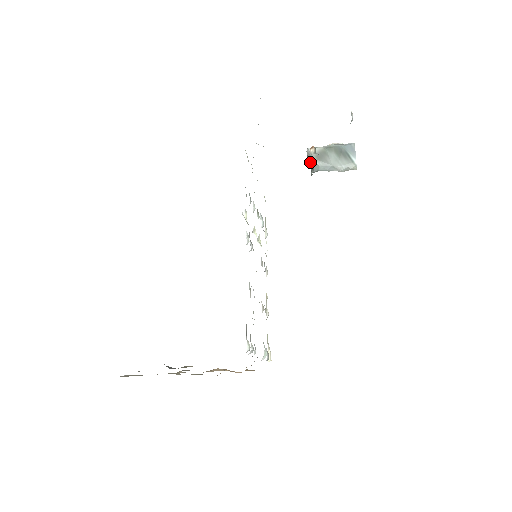
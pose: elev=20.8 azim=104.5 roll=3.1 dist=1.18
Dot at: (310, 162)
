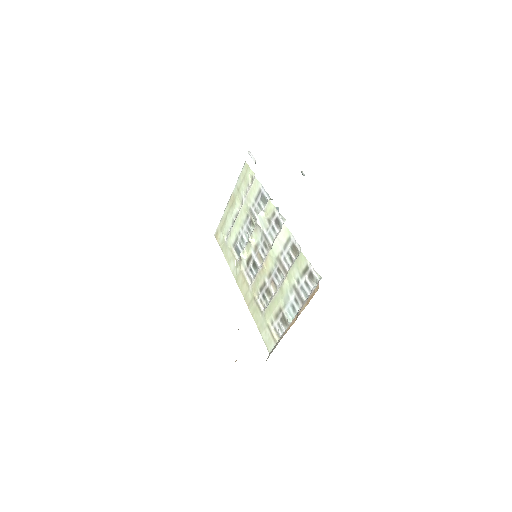
Dot at: occluded
